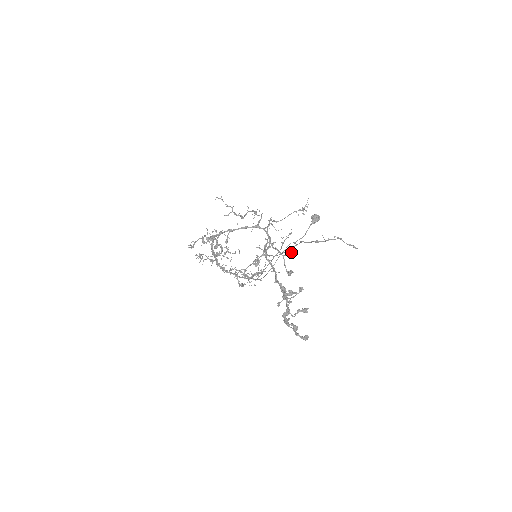
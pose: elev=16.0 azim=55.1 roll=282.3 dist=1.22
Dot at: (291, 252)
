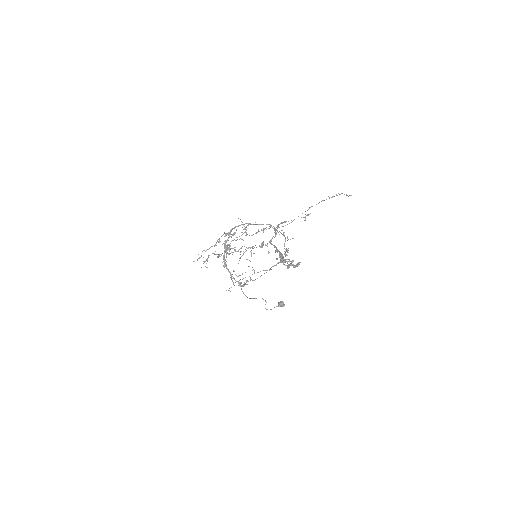
Dot at: occluded
